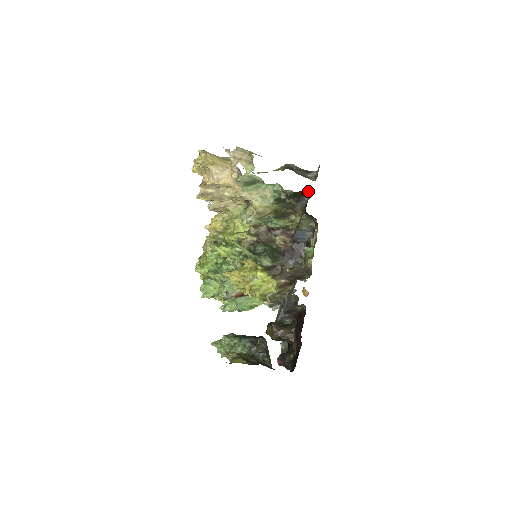
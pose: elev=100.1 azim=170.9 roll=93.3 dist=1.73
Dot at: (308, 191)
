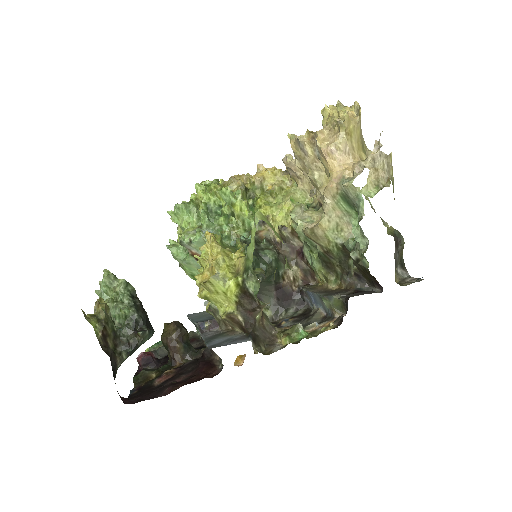
Dot at: (379, 286)
